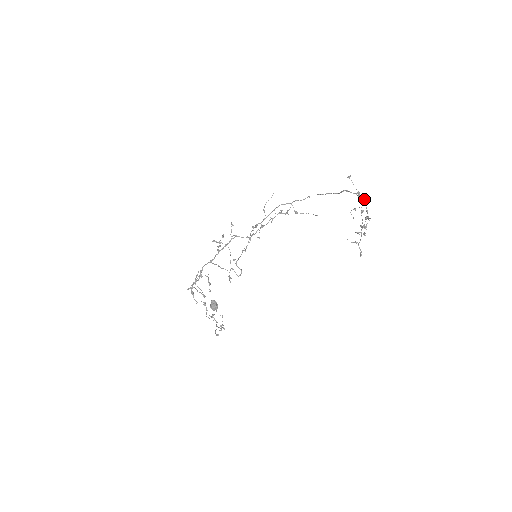
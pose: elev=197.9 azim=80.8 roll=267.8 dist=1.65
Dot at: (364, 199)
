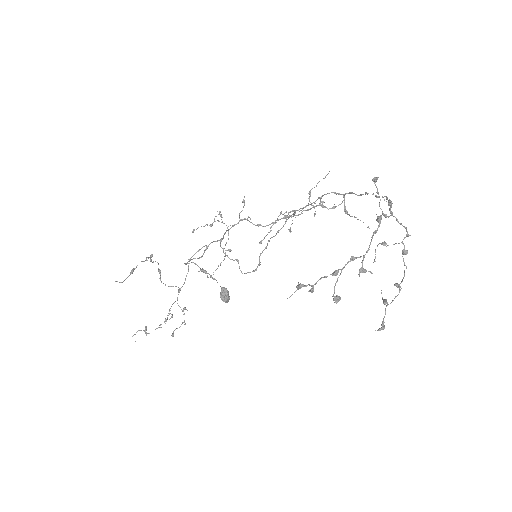
Dot at: (373, 232)
